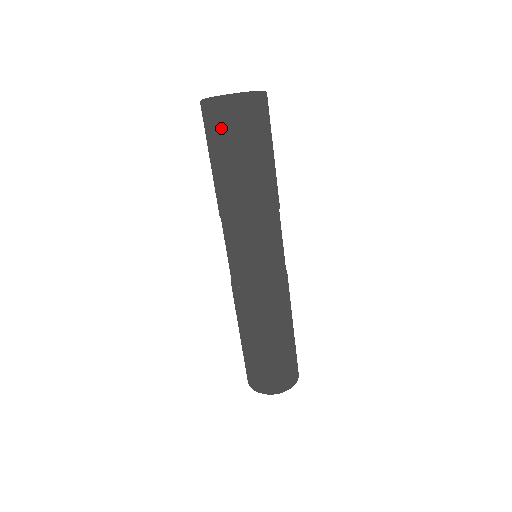
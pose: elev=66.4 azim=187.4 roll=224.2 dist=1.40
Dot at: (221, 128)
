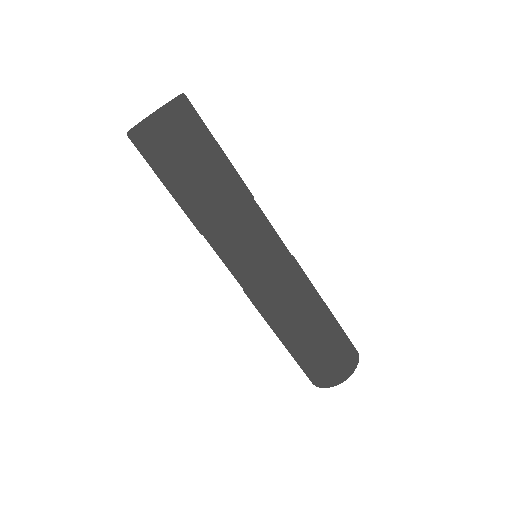
Dot at: (158, 147)
